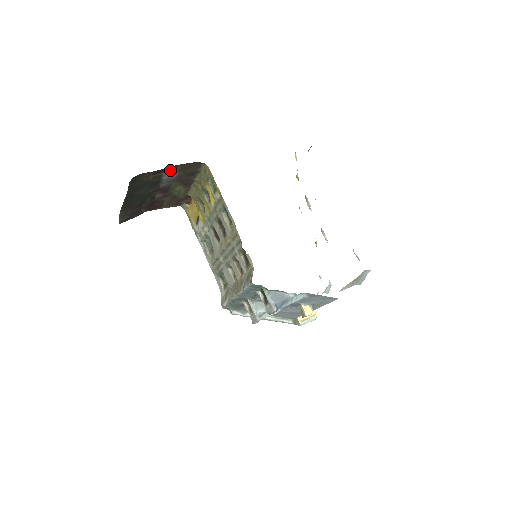
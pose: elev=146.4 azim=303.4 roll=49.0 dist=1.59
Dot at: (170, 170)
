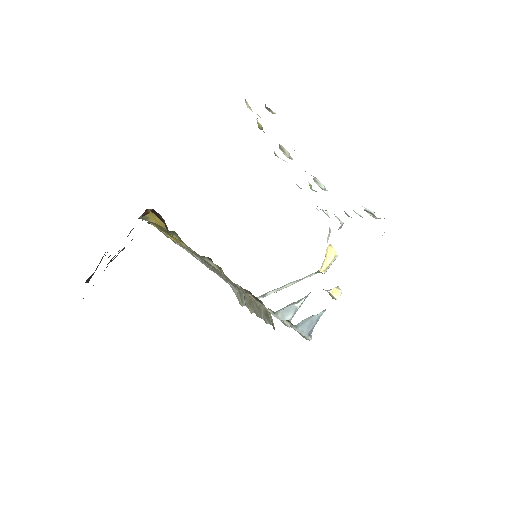
Dot at: occluded
